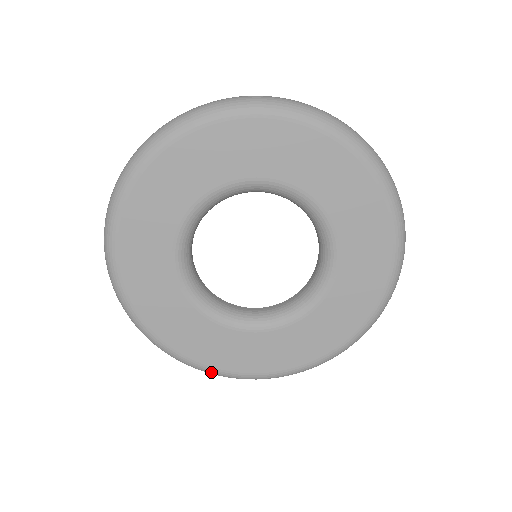
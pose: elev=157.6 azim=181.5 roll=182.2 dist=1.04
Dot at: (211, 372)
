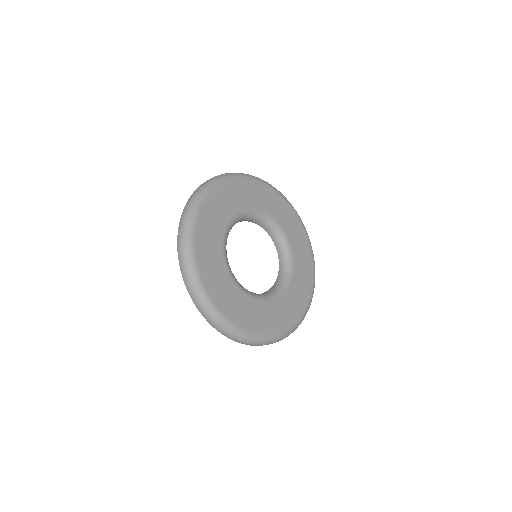
Dot at: (294, 328)
